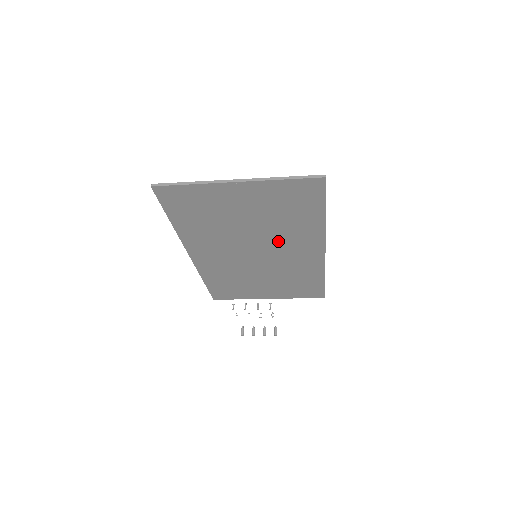
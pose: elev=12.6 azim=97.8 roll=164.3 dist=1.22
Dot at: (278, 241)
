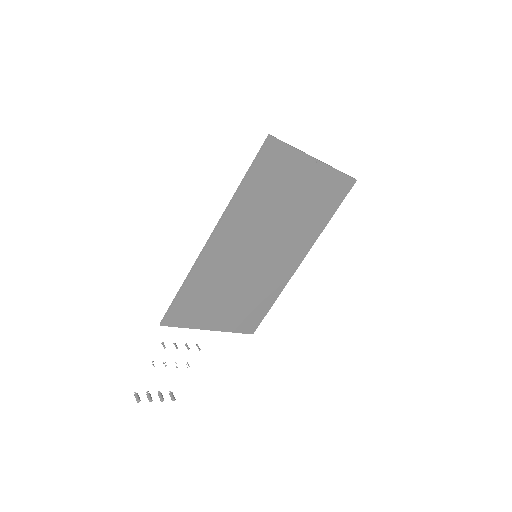
Dot at: (286, 239)
